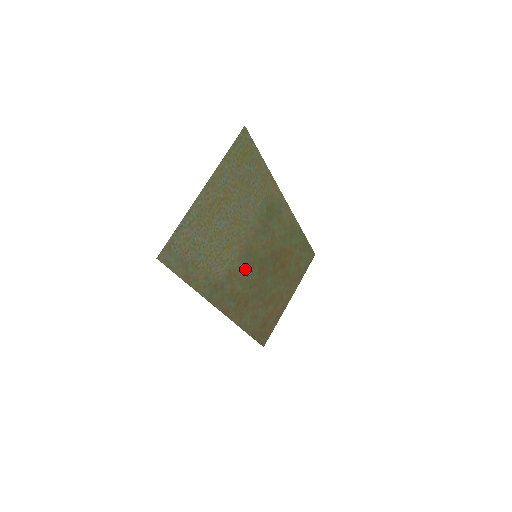
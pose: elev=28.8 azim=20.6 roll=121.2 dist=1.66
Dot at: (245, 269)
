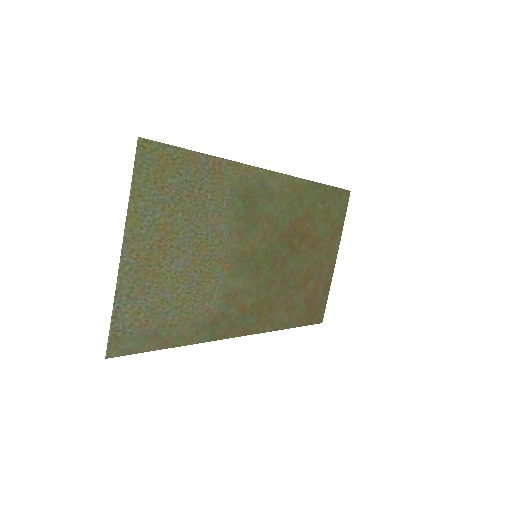
Dot at: (248, 278)
